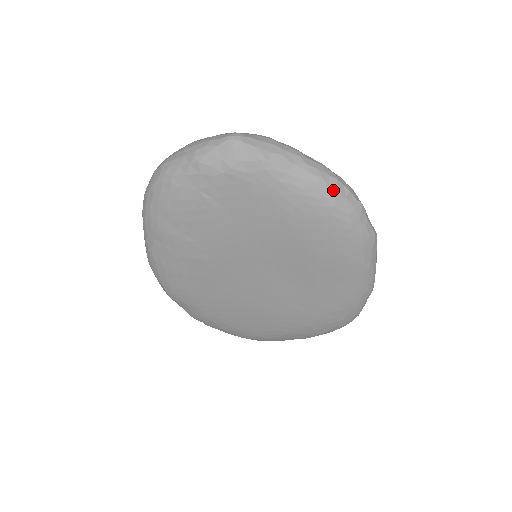
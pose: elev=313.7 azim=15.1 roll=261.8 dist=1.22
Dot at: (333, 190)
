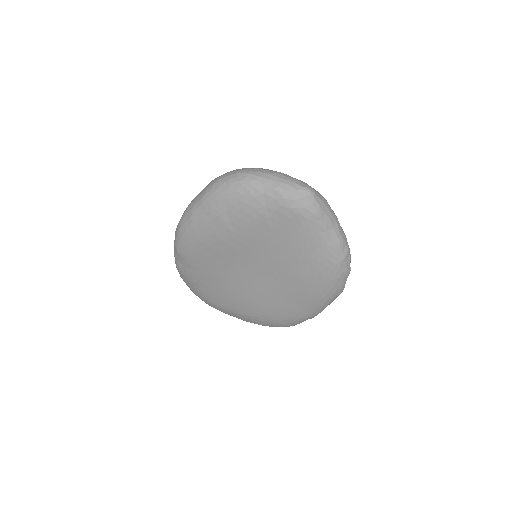
Dot at: (343, 255)
